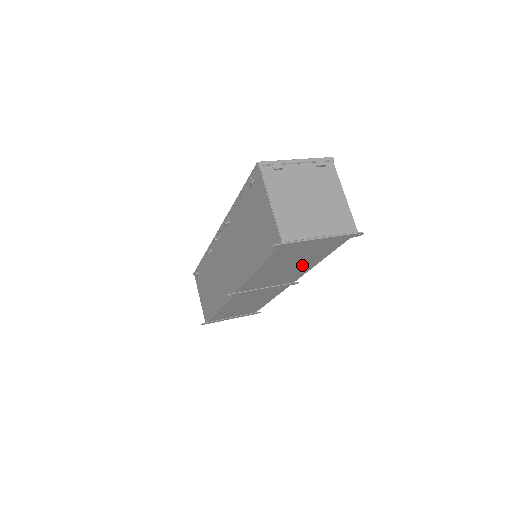
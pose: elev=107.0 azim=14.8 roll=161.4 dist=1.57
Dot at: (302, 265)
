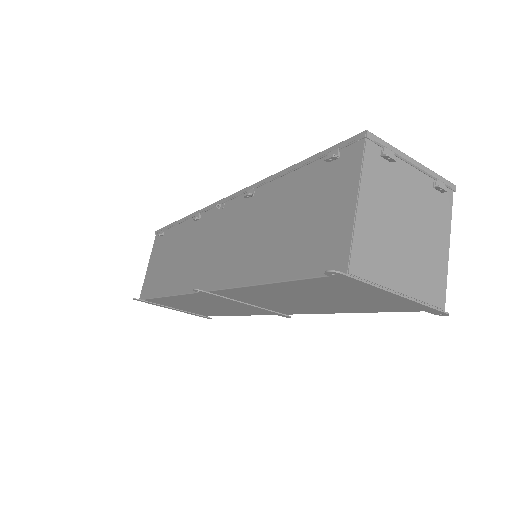
Dot at: (322, 306)
